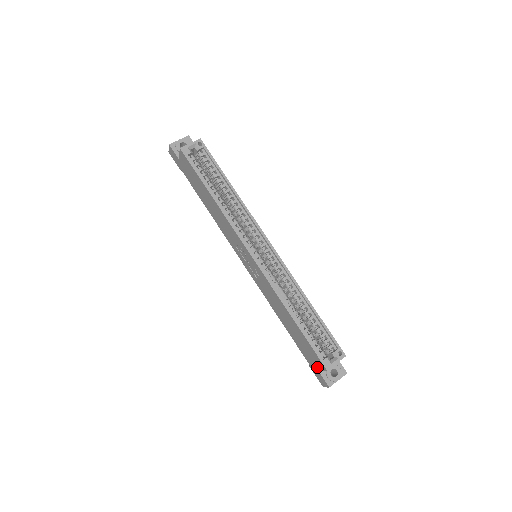
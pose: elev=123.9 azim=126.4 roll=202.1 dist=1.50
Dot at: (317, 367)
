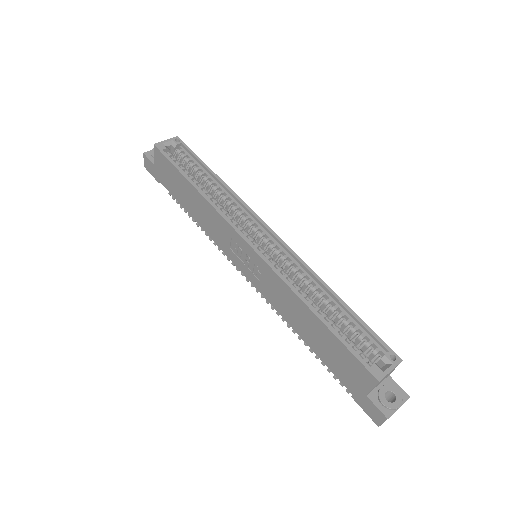
Dot at: (363, 388)
